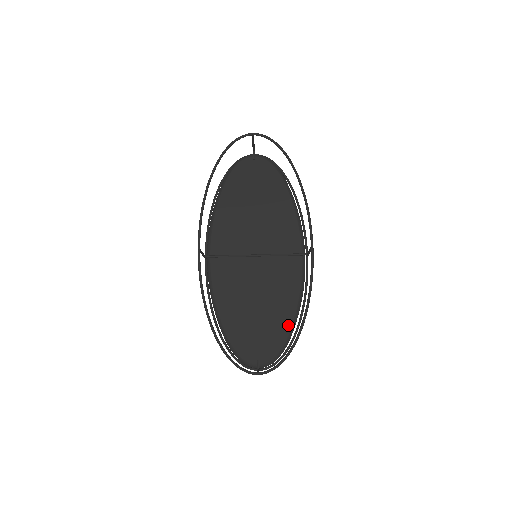
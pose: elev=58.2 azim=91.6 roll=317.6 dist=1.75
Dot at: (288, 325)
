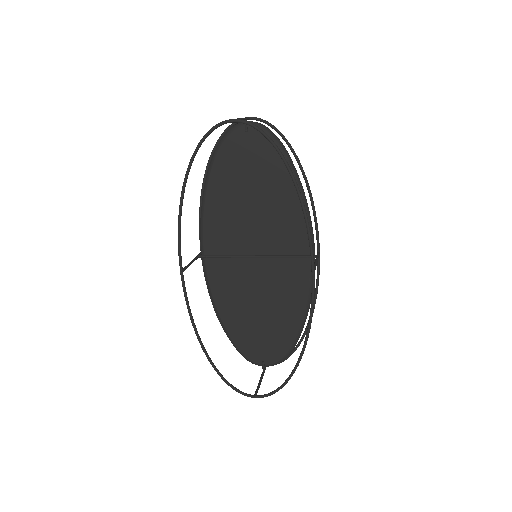
Dot at: (294, 331)
